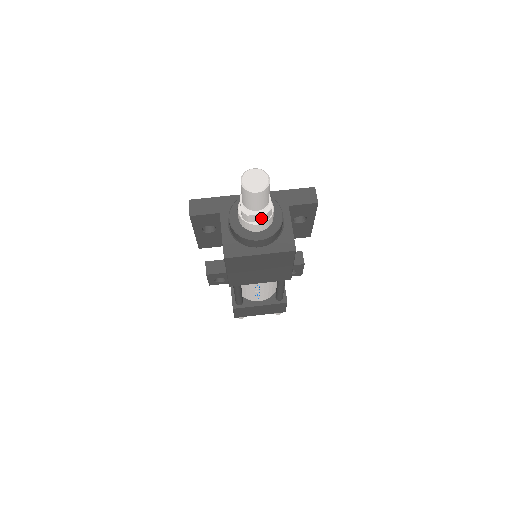
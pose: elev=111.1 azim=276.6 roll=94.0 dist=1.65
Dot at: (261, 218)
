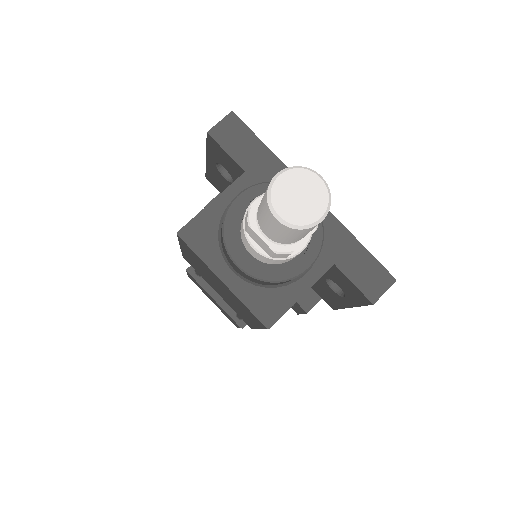
Dot at: (265, 247)
